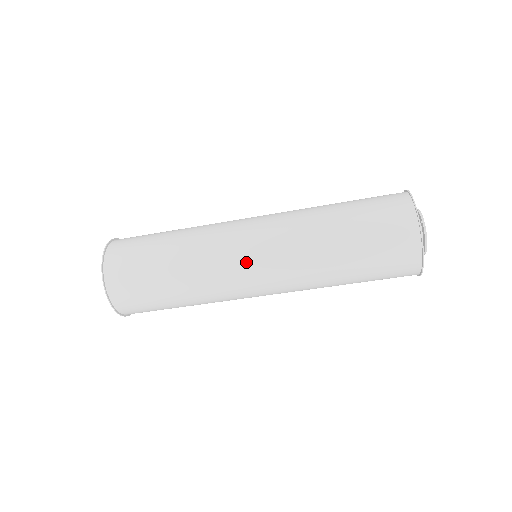
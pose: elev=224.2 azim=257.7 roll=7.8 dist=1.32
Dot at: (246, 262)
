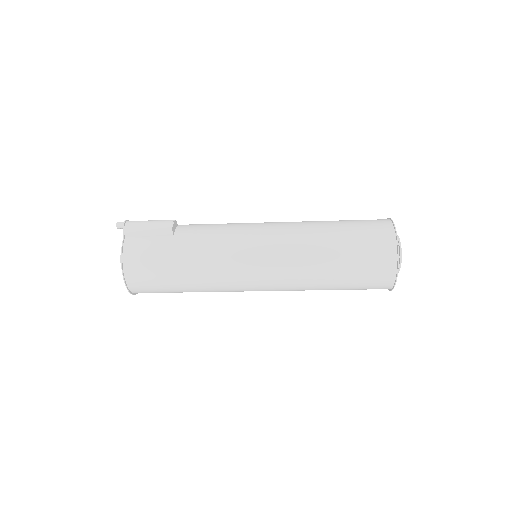
Dot at: occluded
